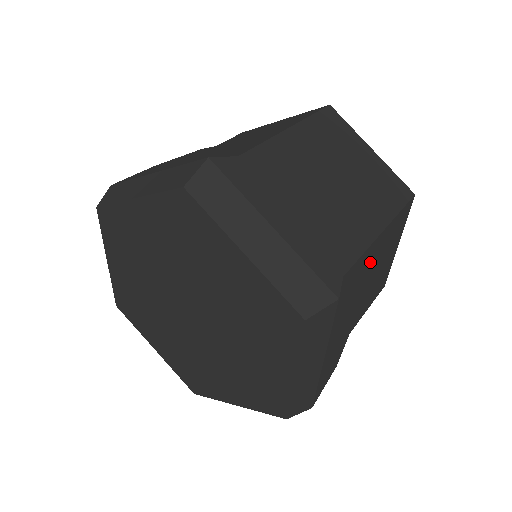
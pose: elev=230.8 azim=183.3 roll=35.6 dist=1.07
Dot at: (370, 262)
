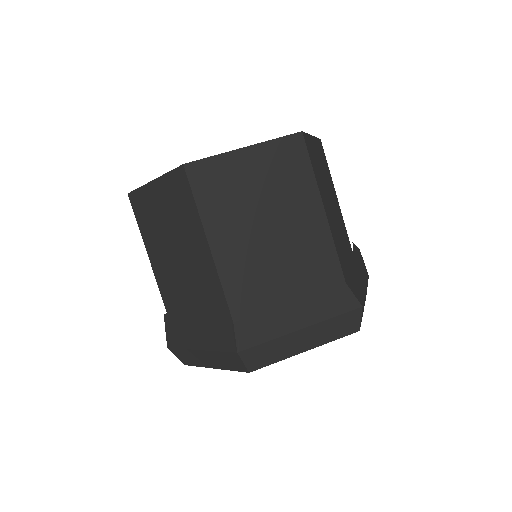
Dot at: occluded
